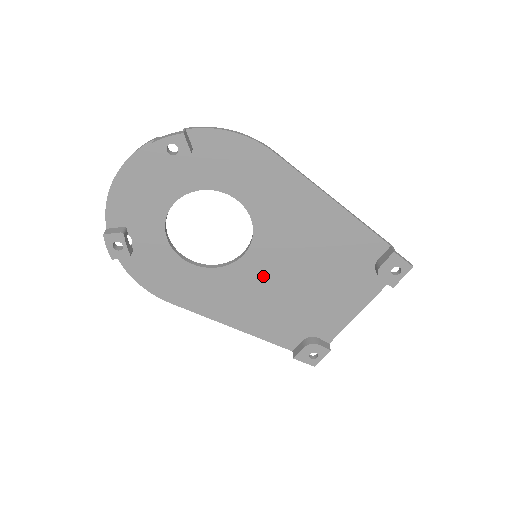
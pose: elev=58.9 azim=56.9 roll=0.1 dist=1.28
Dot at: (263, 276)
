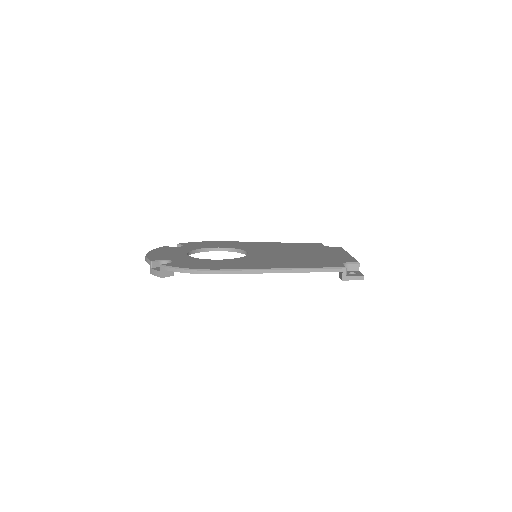
Dot at: occluded
